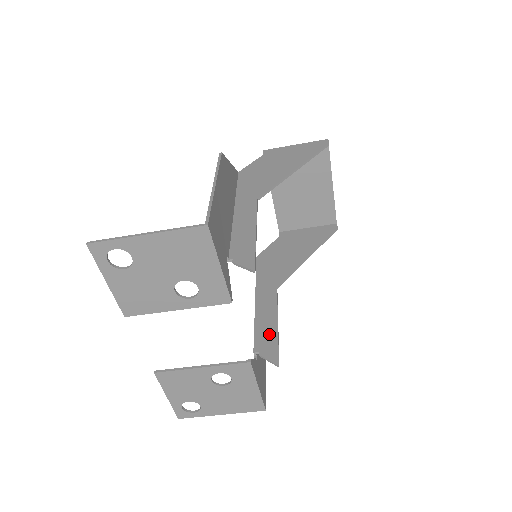
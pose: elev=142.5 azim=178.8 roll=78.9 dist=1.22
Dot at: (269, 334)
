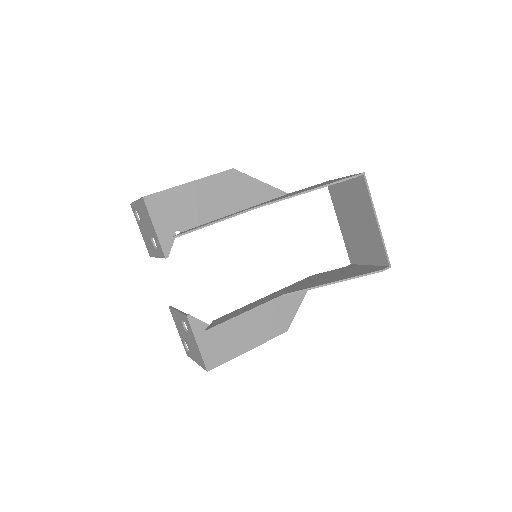
Dot at: (232, 316)
